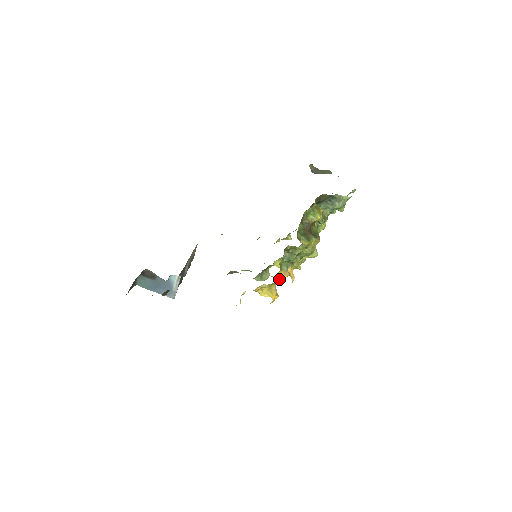
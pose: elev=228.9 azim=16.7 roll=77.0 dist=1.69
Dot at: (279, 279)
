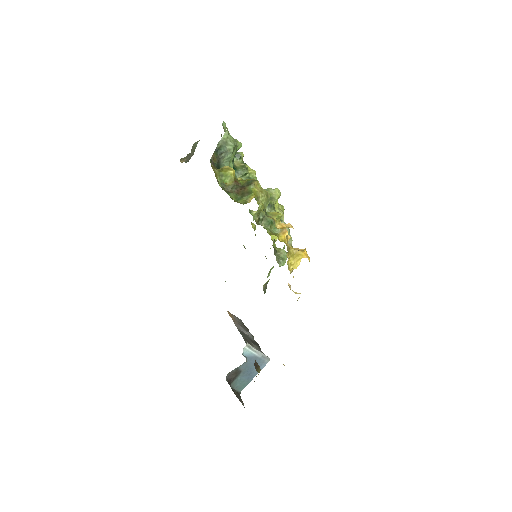
Dot at: occluded
